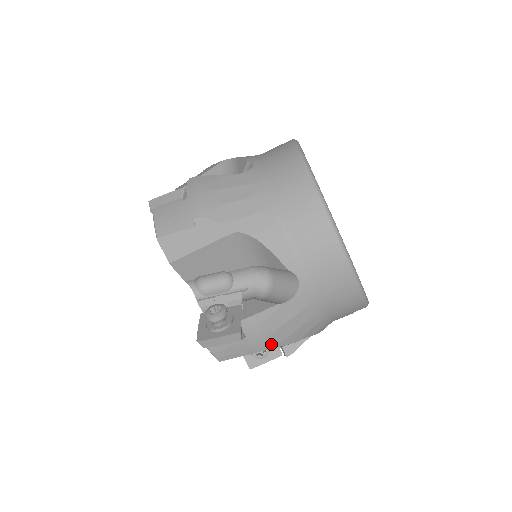
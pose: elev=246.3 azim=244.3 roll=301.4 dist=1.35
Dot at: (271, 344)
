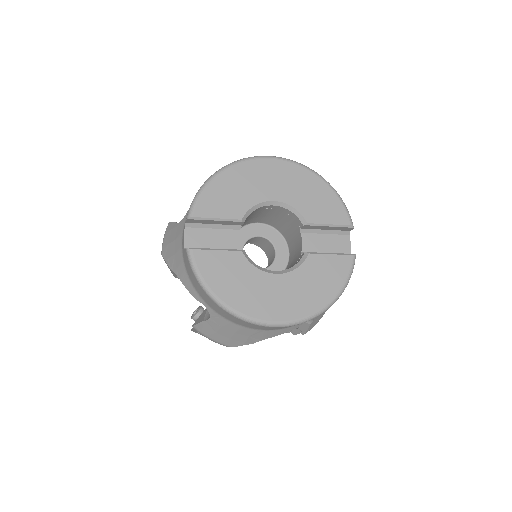
Dot at: occluded
